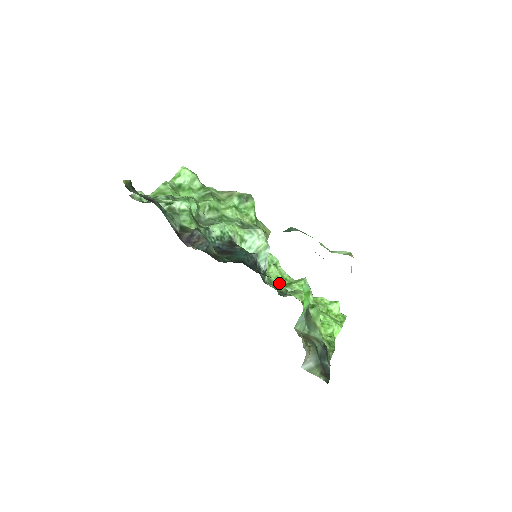
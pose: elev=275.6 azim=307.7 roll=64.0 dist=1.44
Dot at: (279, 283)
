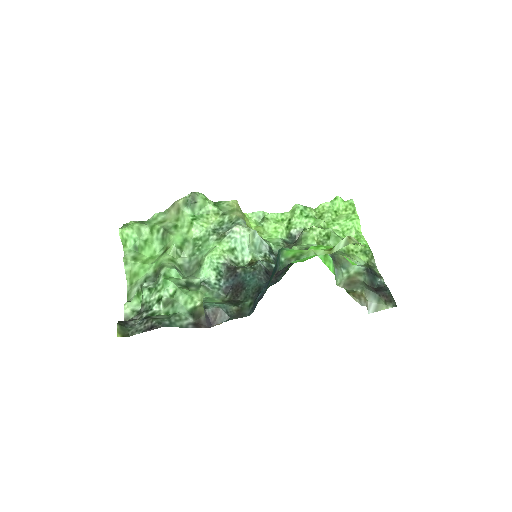
Dot at: (282, 233)
